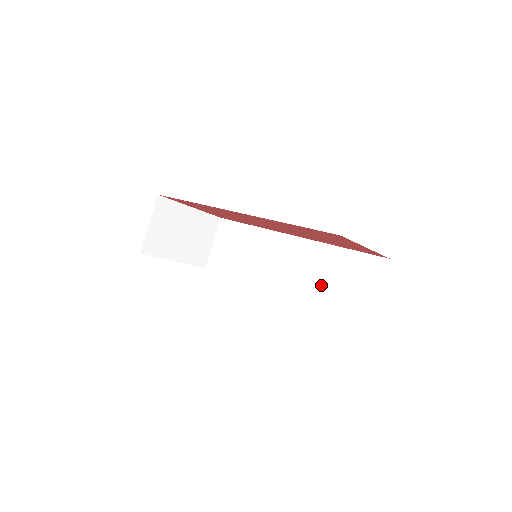
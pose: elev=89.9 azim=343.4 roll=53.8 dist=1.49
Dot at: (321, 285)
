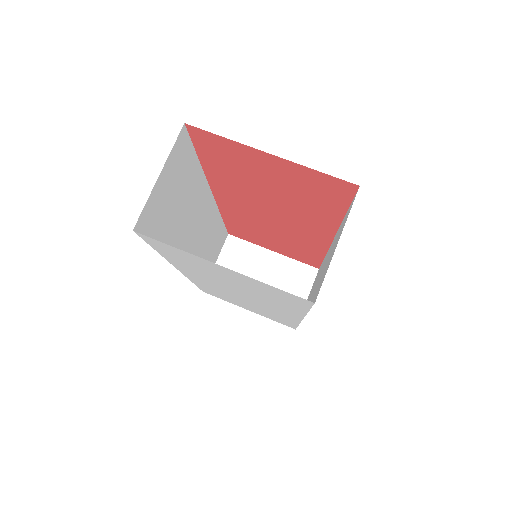
Dot at: (319, 280)
